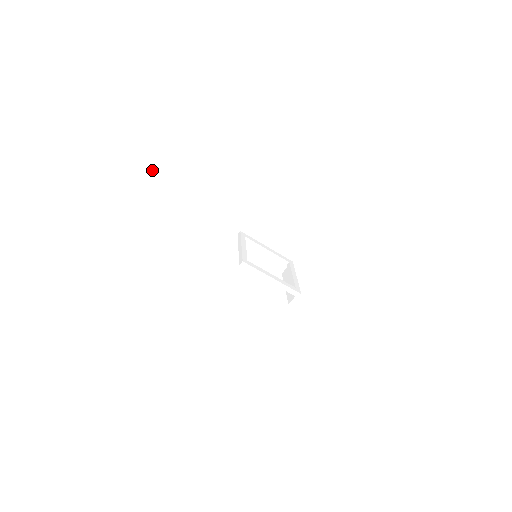
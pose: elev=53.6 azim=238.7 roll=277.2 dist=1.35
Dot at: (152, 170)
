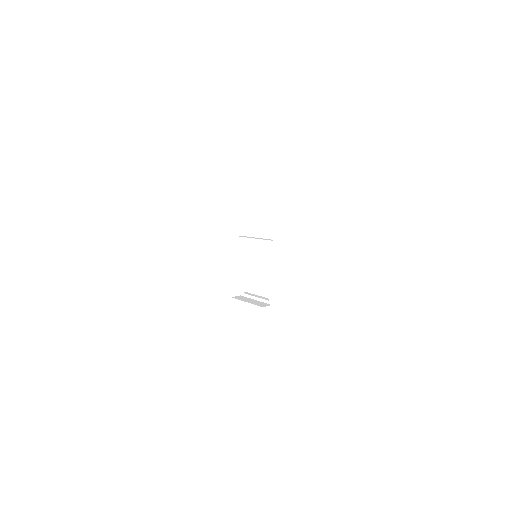
Dot at: (239, 138)
